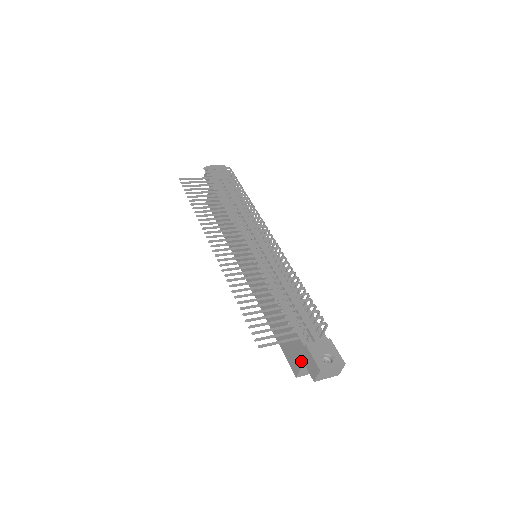
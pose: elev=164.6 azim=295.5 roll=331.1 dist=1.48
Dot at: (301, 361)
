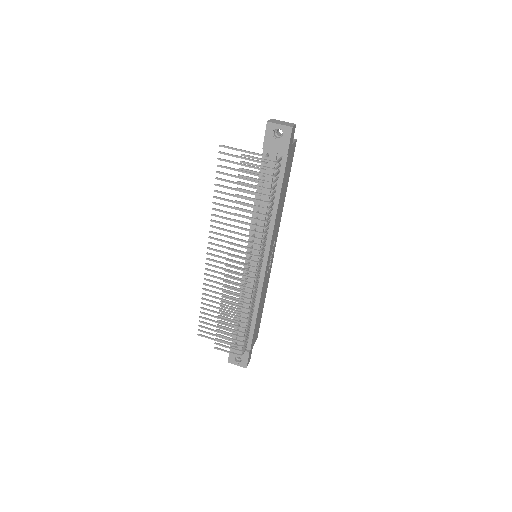
Dot at: occluded
